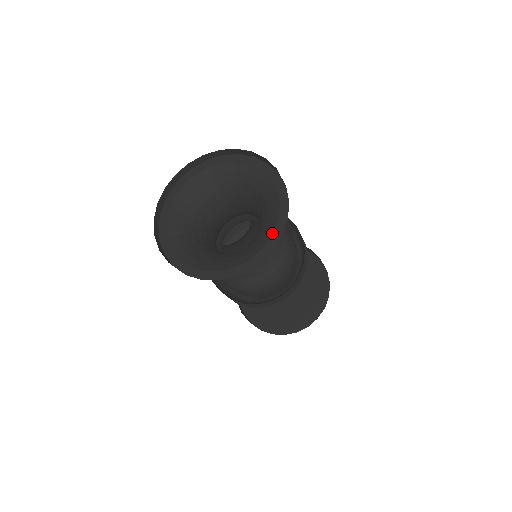
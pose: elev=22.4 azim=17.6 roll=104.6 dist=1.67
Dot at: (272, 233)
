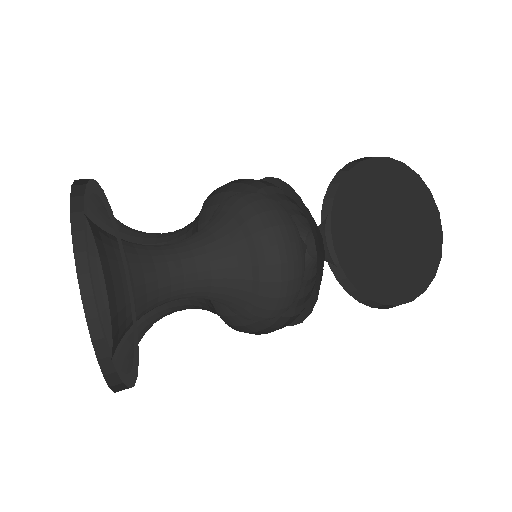
Dot at: (133, 361)
